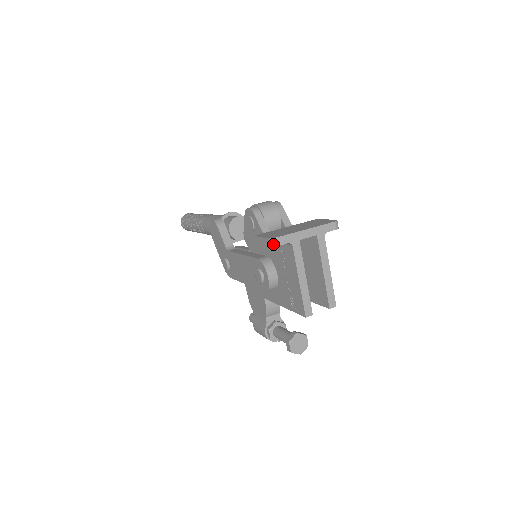
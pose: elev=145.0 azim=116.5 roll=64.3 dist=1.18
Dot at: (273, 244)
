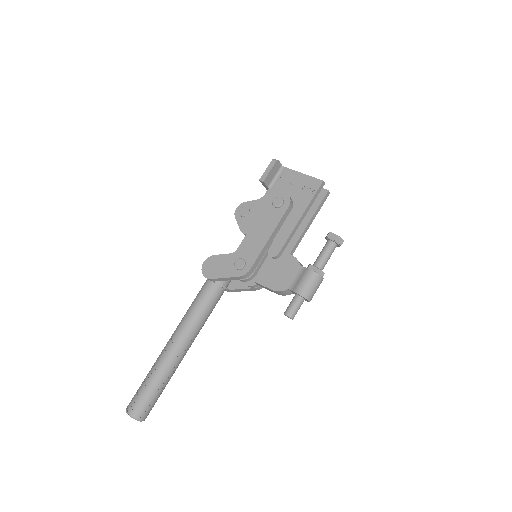
Dot at: (276, 160)
